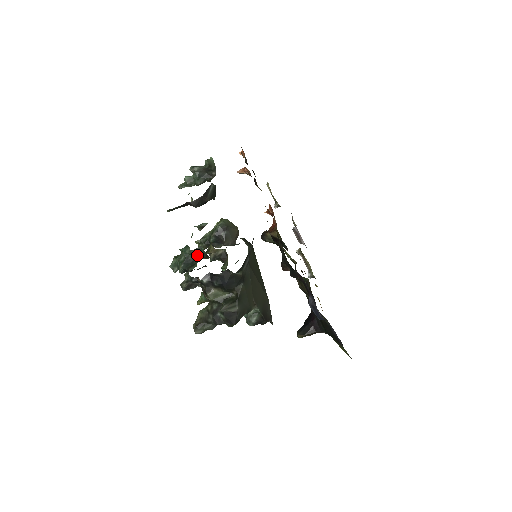
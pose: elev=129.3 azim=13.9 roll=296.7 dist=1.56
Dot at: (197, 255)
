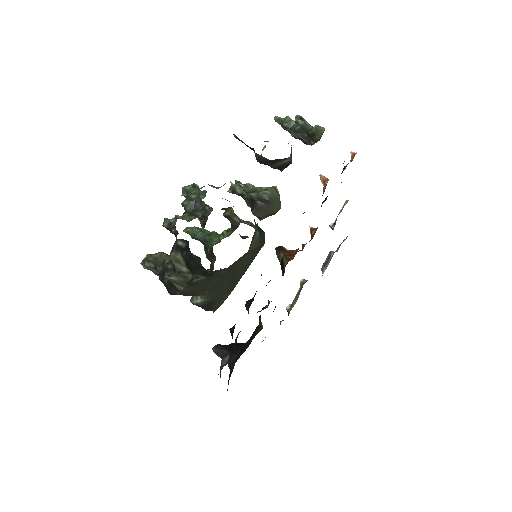
Dot at: (203, 210)
